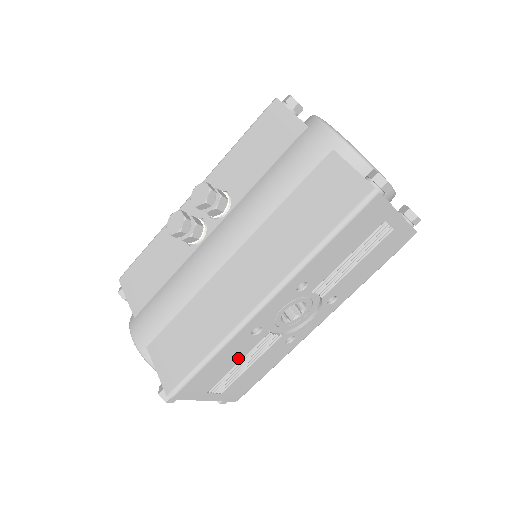
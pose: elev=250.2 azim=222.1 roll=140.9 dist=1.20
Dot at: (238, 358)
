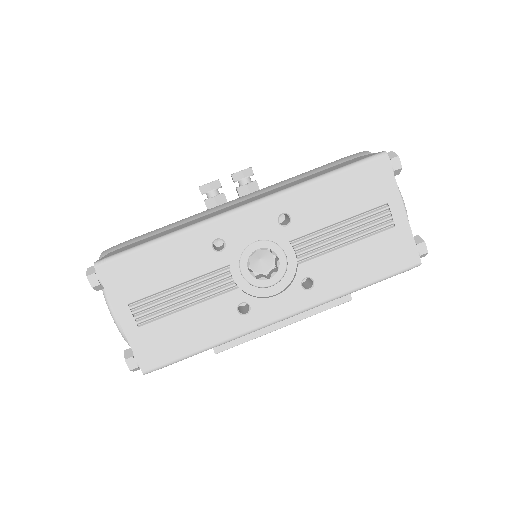
Dot at: (184, 274)
